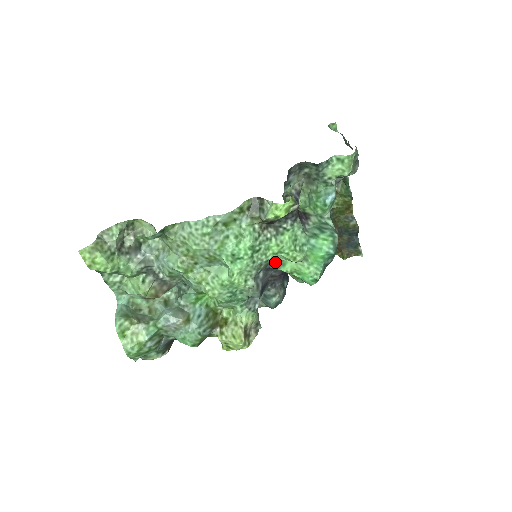
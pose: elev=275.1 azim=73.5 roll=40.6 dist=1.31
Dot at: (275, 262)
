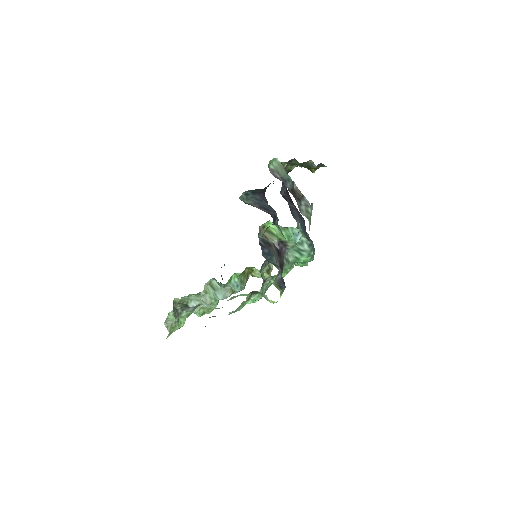
Dot at: occluded
